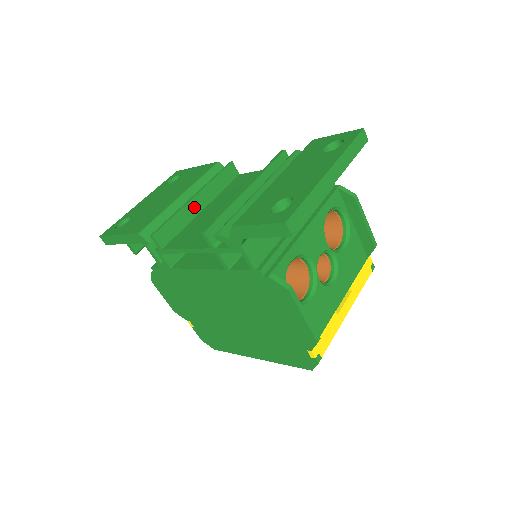
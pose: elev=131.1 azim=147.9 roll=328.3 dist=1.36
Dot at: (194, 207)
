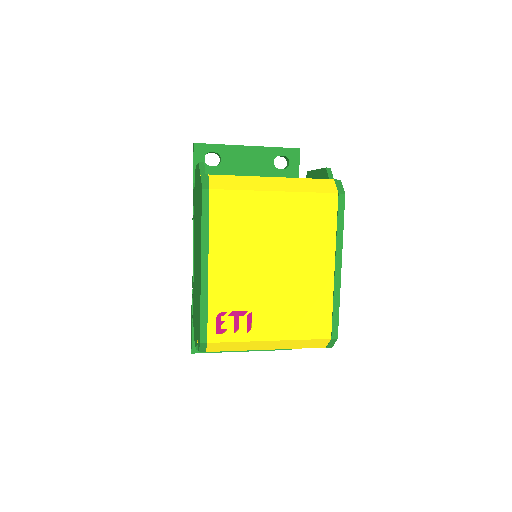
Dot at: occluded
